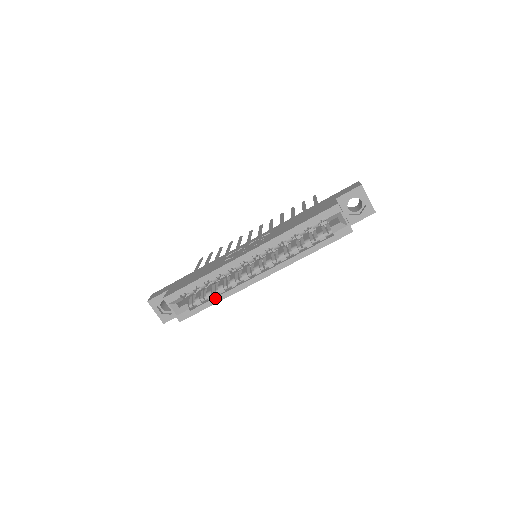
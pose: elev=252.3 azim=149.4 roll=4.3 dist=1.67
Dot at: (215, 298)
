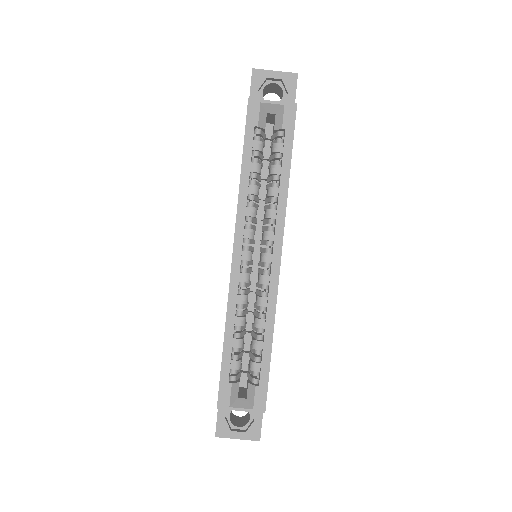
Dot at: (264, 339)
